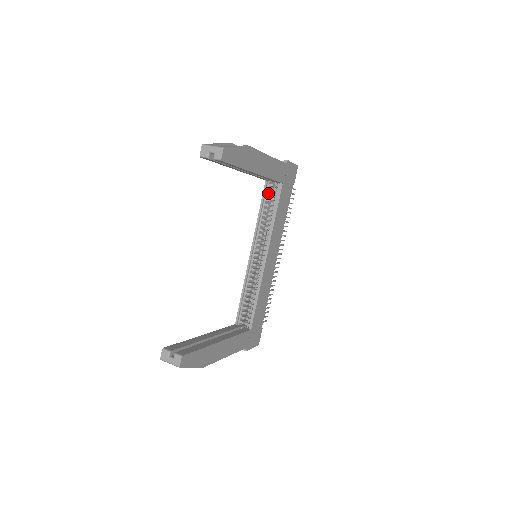
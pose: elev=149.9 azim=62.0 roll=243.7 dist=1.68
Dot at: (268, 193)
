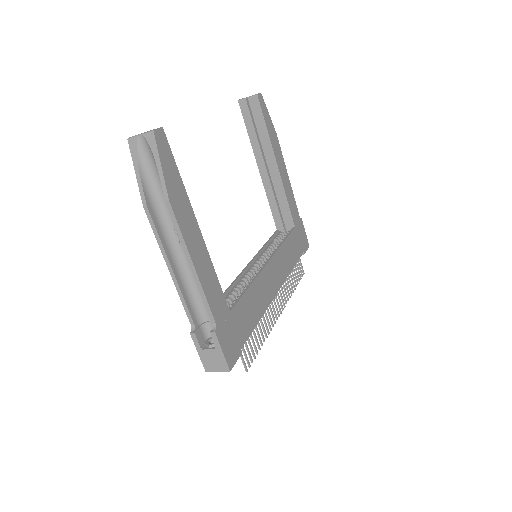
Dot at: occluded
